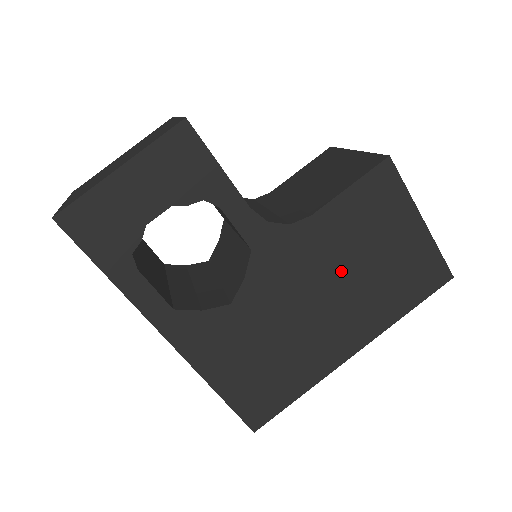
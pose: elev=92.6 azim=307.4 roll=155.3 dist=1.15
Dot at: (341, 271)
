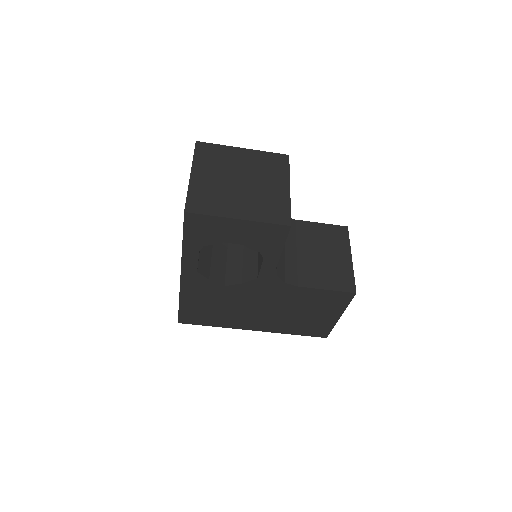
Dot at: (285, 308)
